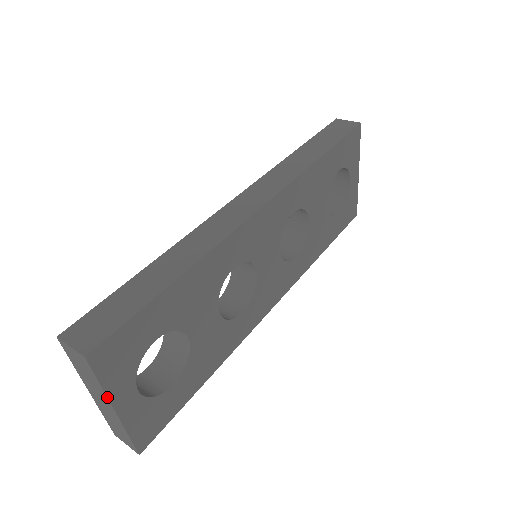
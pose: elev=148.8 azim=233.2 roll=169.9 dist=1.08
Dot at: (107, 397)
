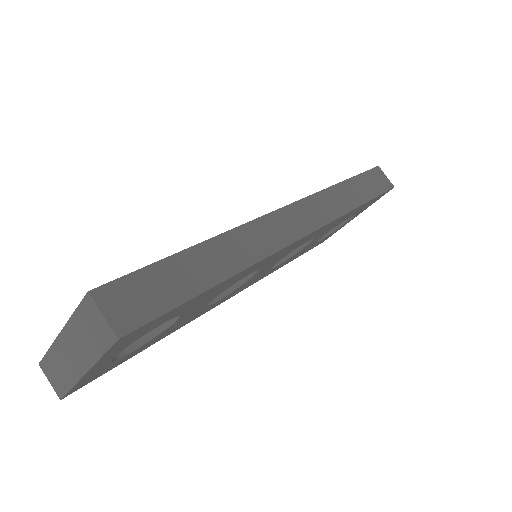
Dot at: (94, 365)
